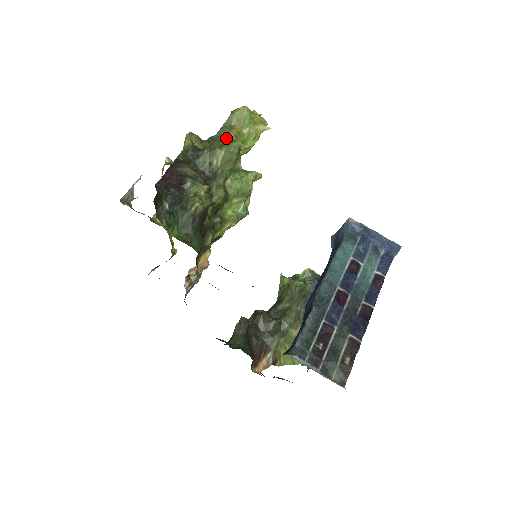
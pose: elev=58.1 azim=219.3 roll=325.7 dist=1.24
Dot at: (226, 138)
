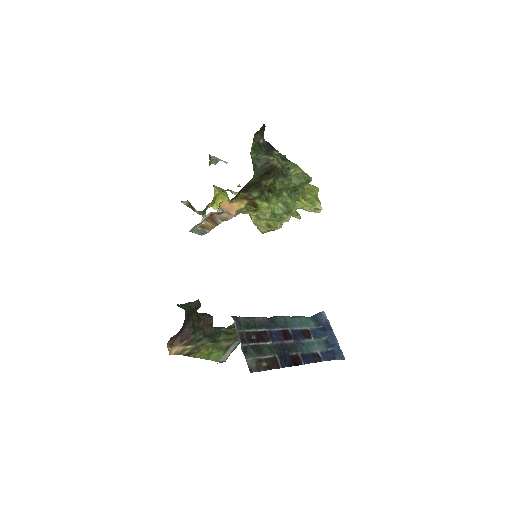
Dot at: occluded
